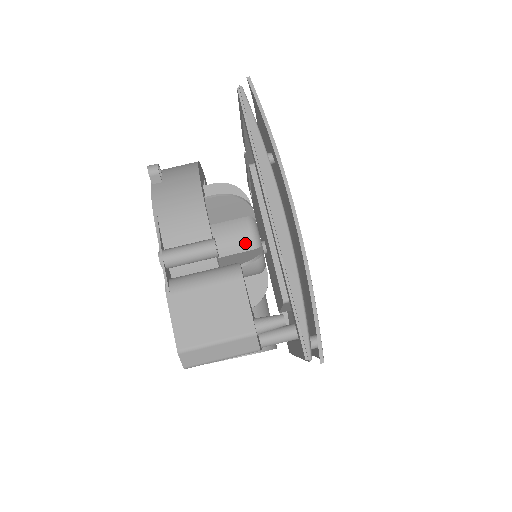
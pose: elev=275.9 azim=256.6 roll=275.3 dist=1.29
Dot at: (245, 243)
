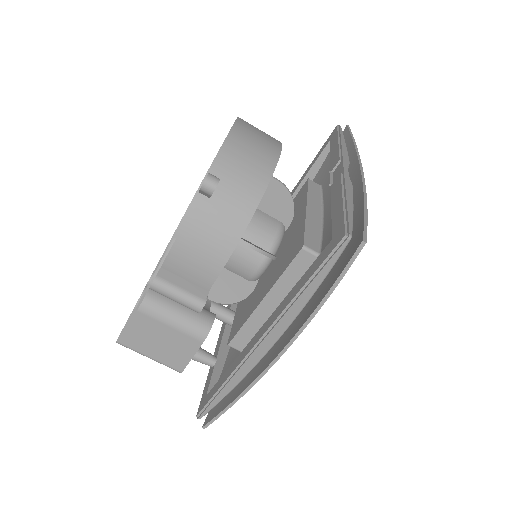
Dot at: (245, 273)
